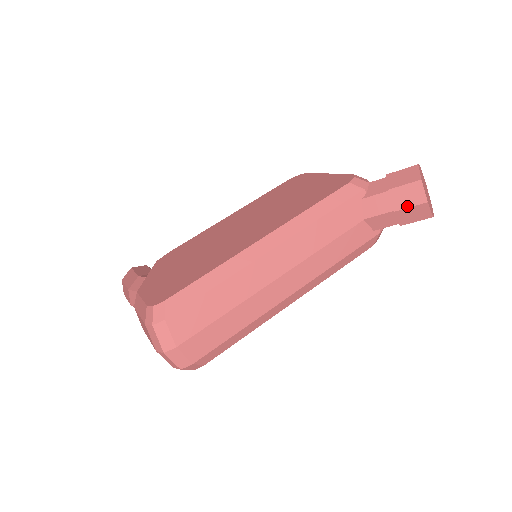
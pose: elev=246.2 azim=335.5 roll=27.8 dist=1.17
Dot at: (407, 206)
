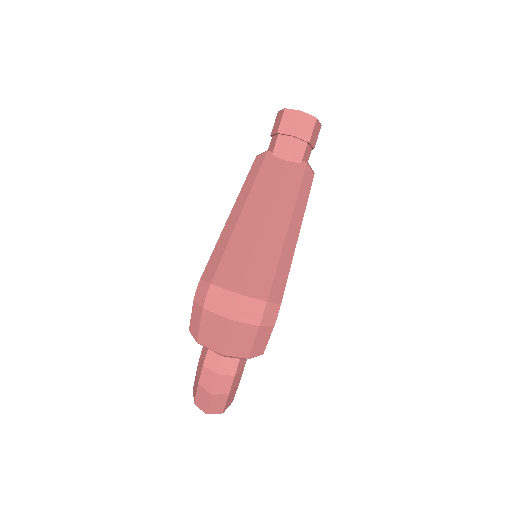
Dot at: (295, 125)
